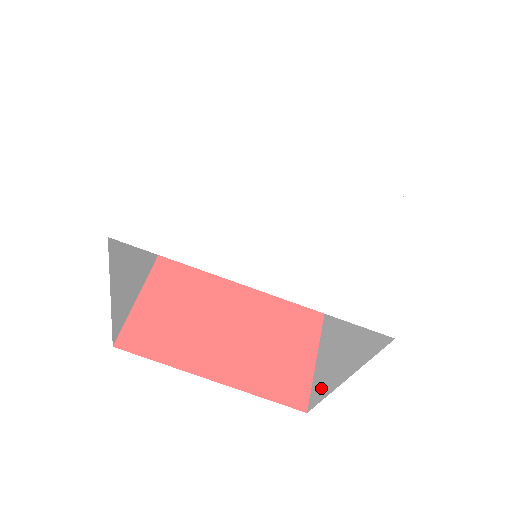
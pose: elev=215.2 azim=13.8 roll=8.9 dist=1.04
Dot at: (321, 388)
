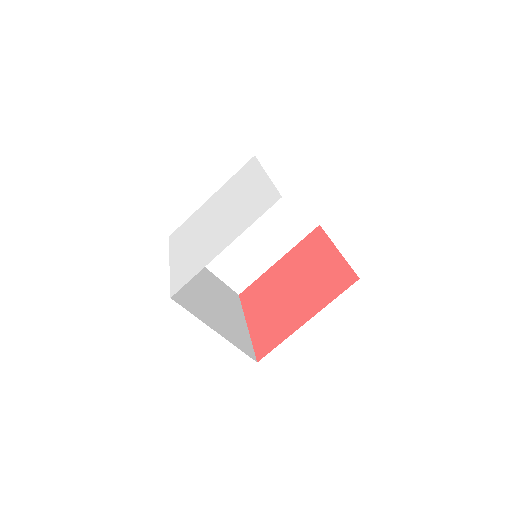
Dot at: occluded
